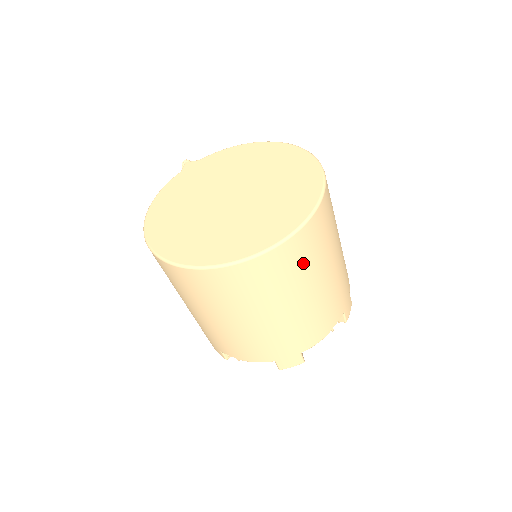
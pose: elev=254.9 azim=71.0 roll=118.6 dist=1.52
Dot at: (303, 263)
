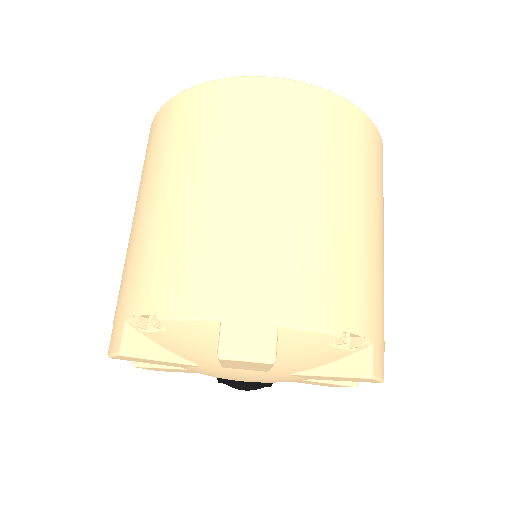
Dot at: (340, 145)
